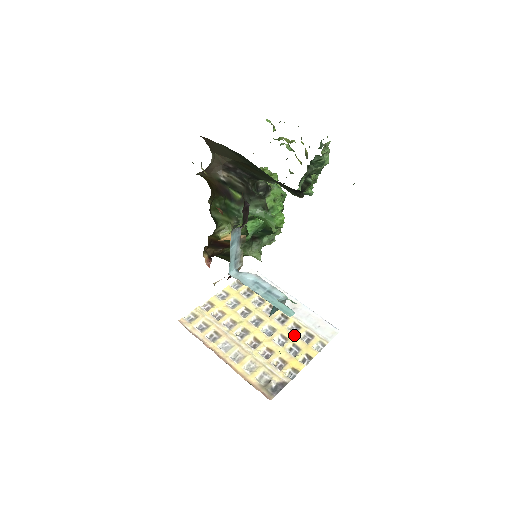
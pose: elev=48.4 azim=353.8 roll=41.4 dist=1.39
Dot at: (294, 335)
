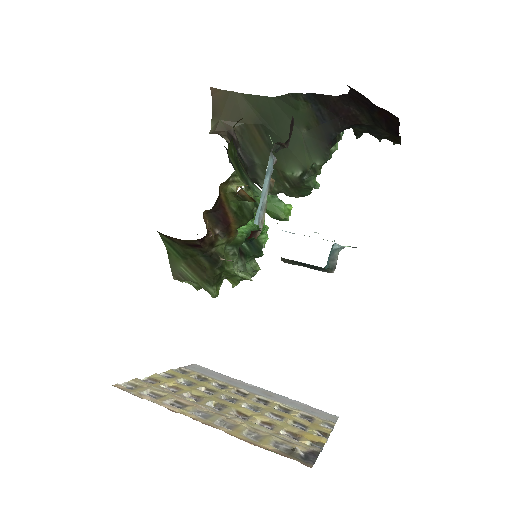
Dot at: (288, 414)
